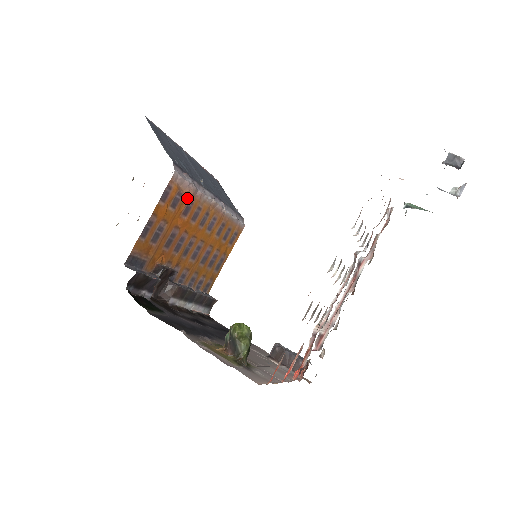
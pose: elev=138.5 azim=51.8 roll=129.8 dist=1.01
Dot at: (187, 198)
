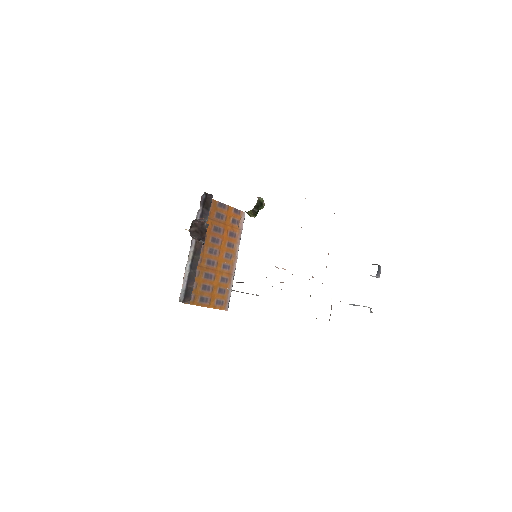
Dot at: (237, 231)
